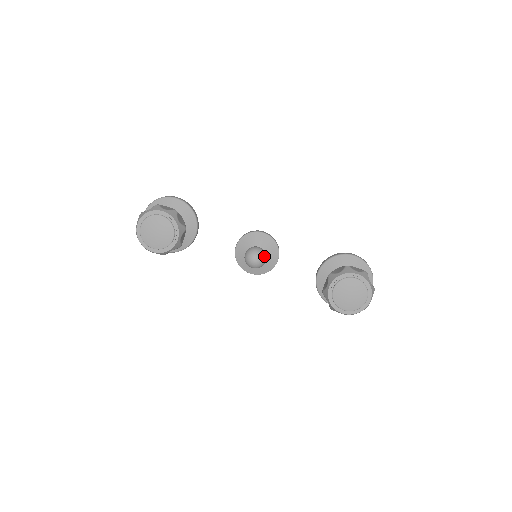
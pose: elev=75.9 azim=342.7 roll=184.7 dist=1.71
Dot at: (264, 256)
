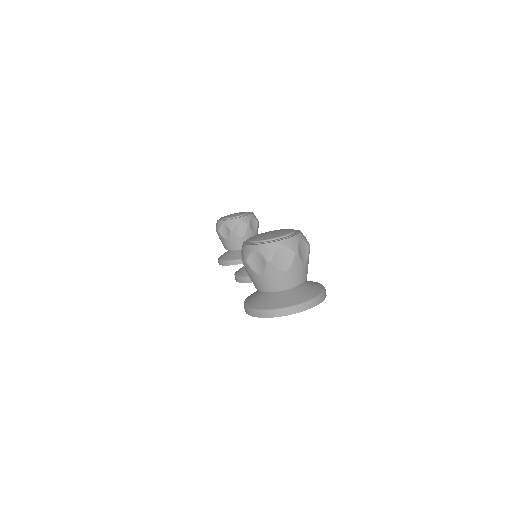
Dot at: occluded
